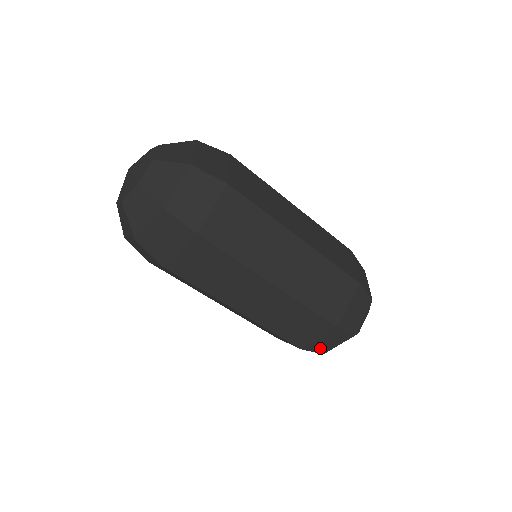
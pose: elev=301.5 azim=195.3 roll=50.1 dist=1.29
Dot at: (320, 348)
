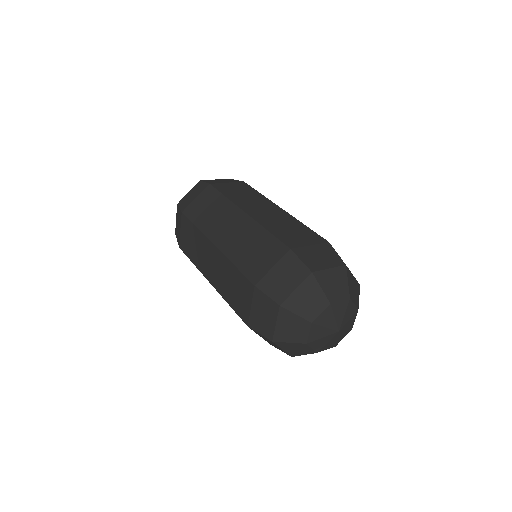
Dot at: (263, 328)
